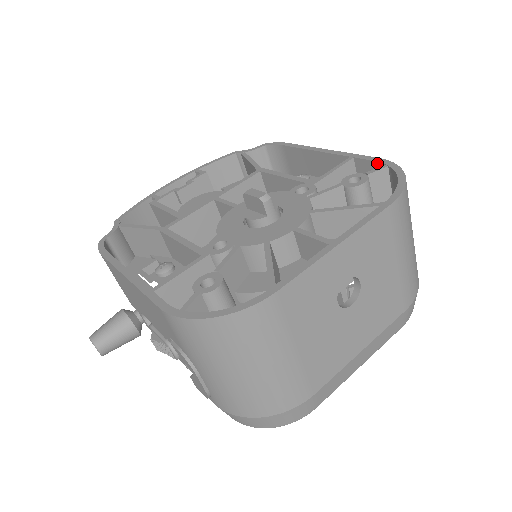
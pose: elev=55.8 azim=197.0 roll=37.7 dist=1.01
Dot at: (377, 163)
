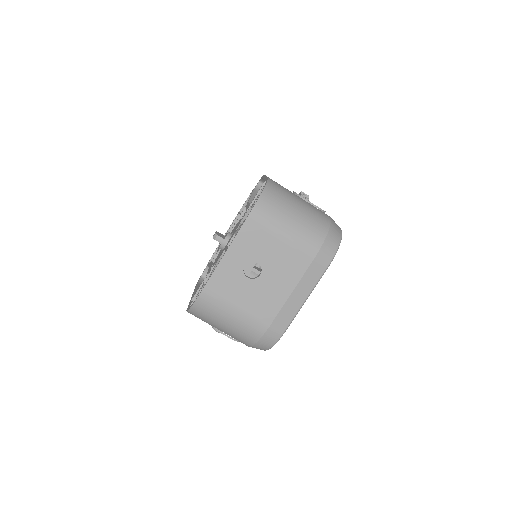
Dot at: occluded
